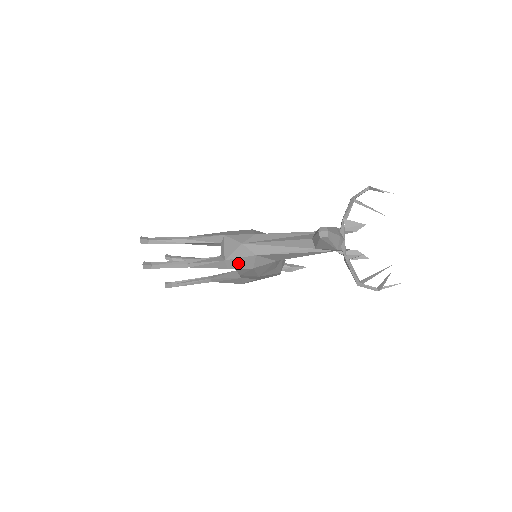
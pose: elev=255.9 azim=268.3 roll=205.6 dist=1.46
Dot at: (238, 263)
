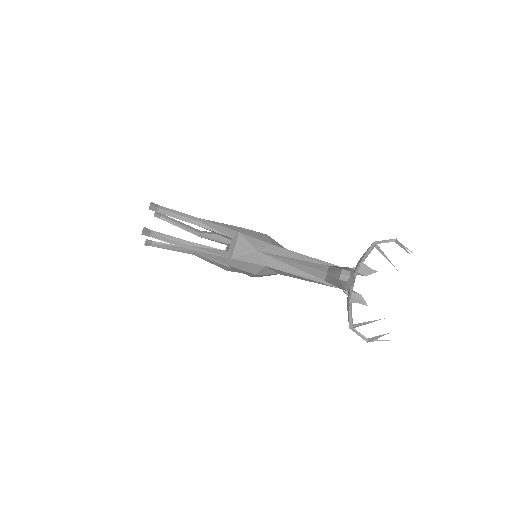
Dot at: (243, 265)
